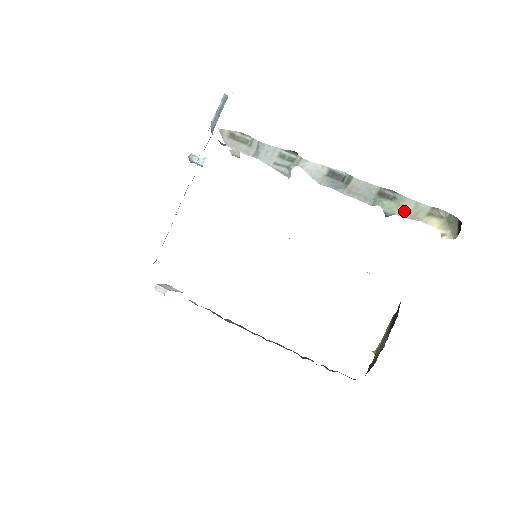
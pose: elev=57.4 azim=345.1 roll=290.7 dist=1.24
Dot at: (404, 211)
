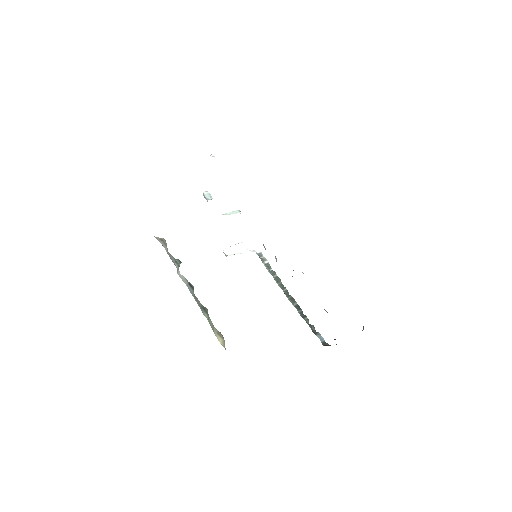
Dot at: (210, 324)
